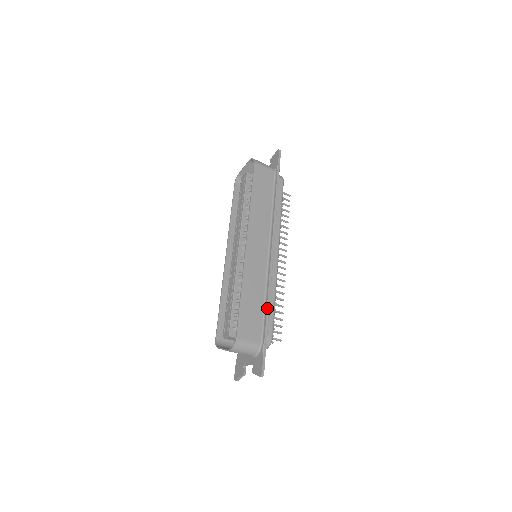
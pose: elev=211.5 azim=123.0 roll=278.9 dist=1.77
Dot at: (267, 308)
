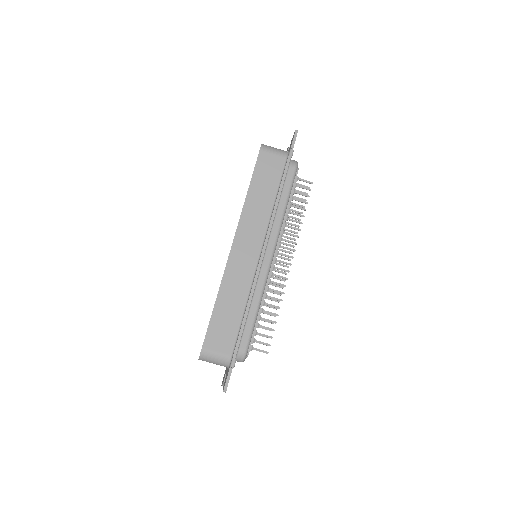
Dot at: (243, 319)
